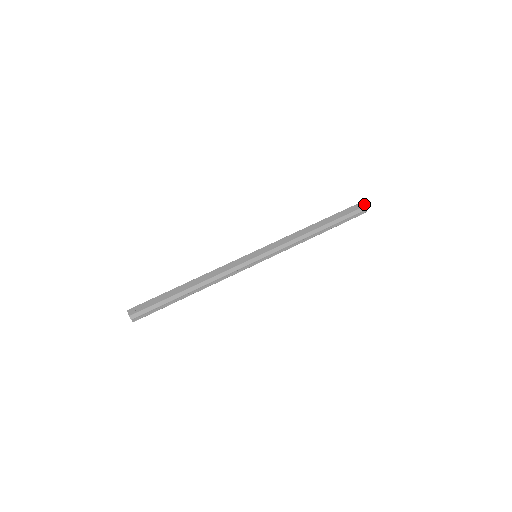
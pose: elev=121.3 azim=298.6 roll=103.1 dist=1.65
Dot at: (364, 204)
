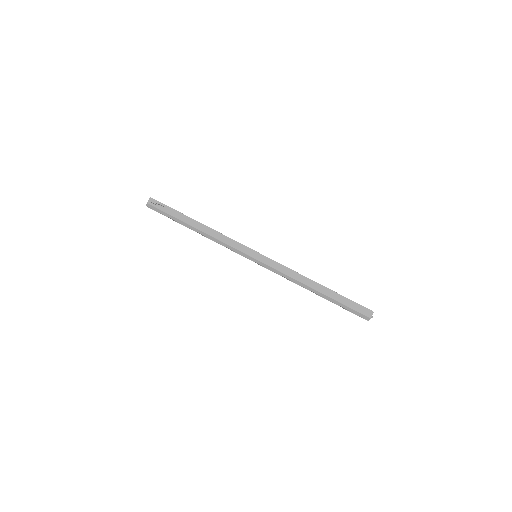
Dot at: (371, 315)
